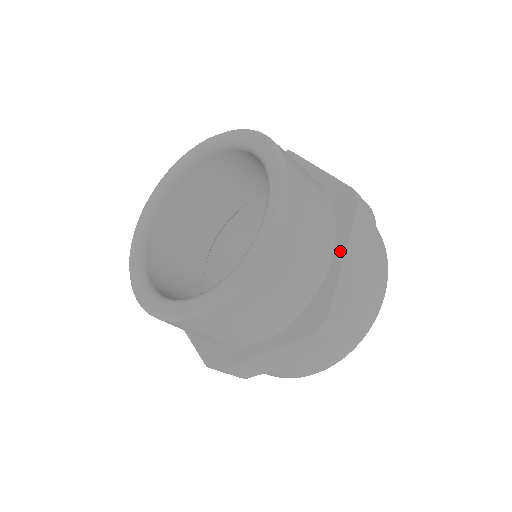
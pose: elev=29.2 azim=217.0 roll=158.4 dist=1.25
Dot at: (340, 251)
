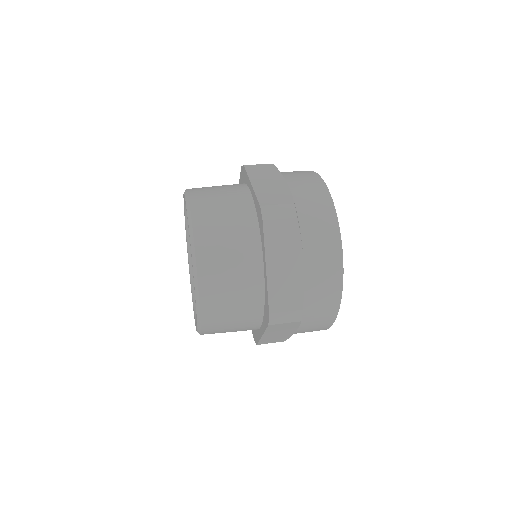
Dot at: (262, 331)
